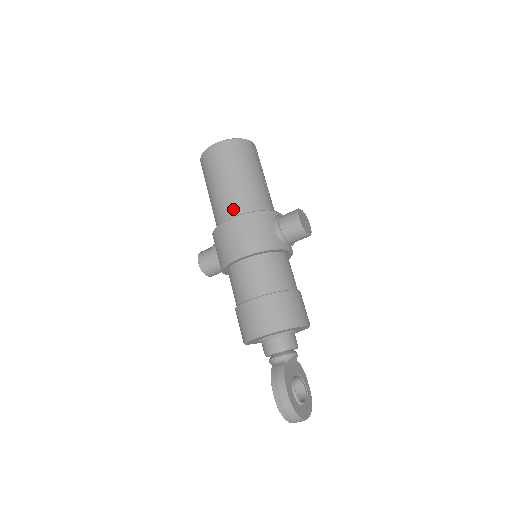
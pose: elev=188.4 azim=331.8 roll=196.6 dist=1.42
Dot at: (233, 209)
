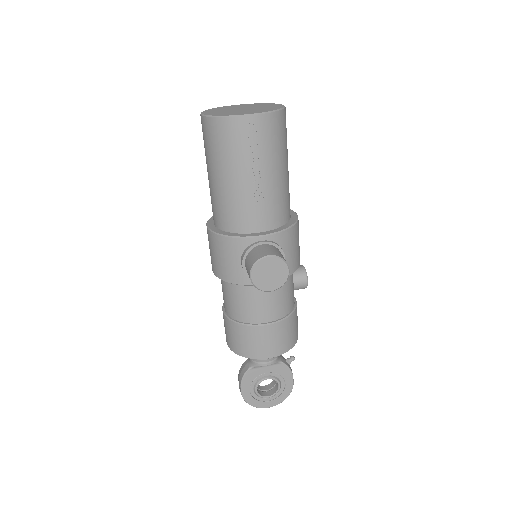
Dot at: (213, 214)
